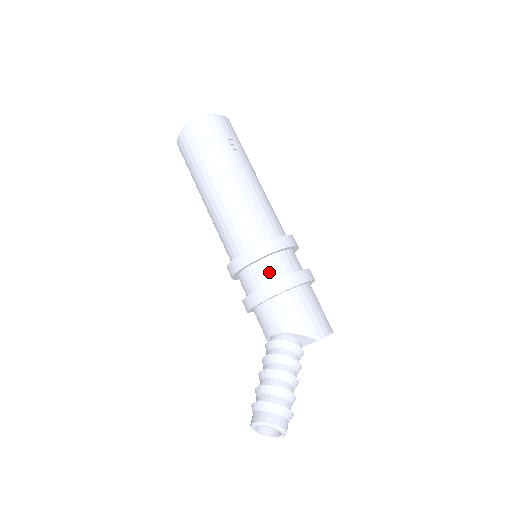
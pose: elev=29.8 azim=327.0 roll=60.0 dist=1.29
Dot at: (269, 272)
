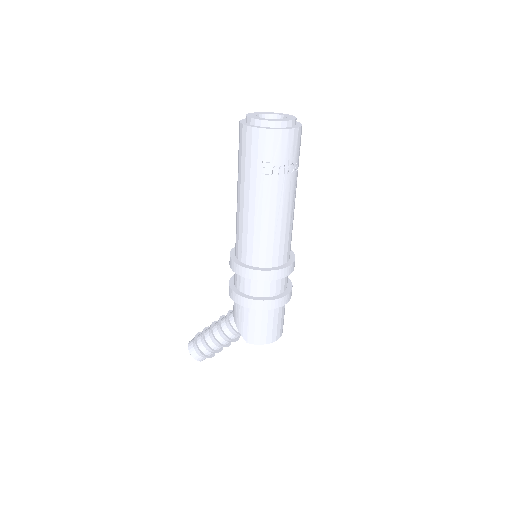
Dot at: (239, 283)
